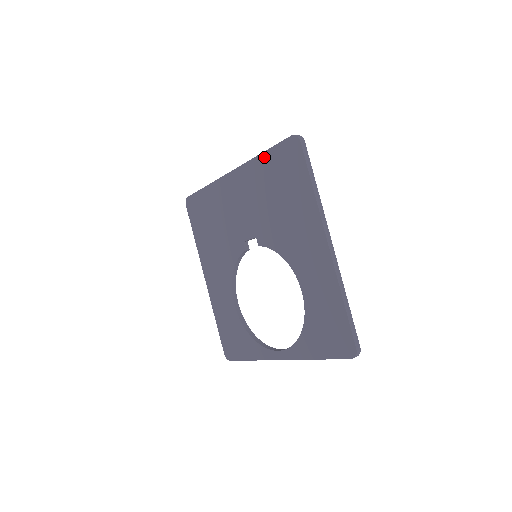
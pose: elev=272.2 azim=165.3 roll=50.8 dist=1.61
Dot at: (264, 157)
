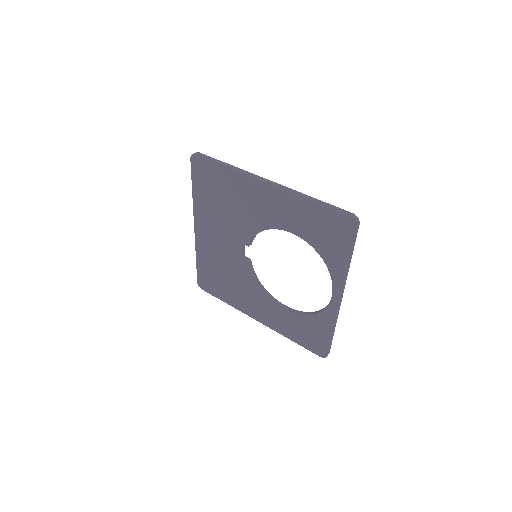
Dot at: (195, 192)
